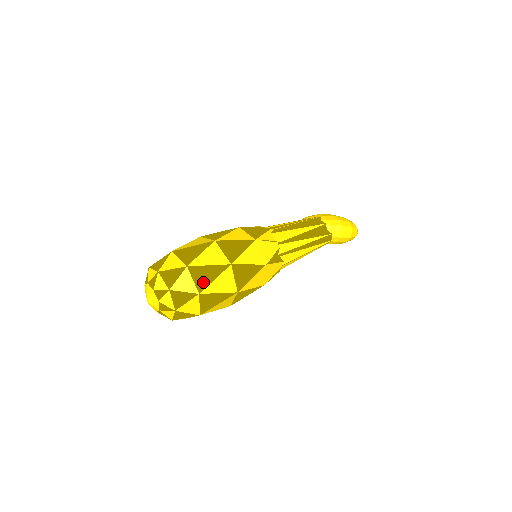
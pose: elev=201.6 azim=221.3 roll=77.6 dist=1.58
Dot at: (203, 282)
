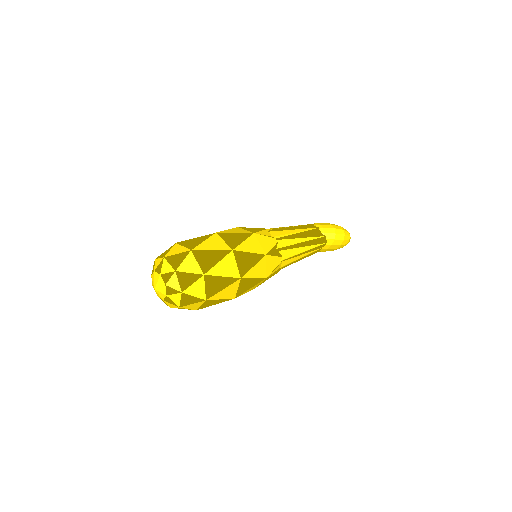
Dot at: (207, 264)
